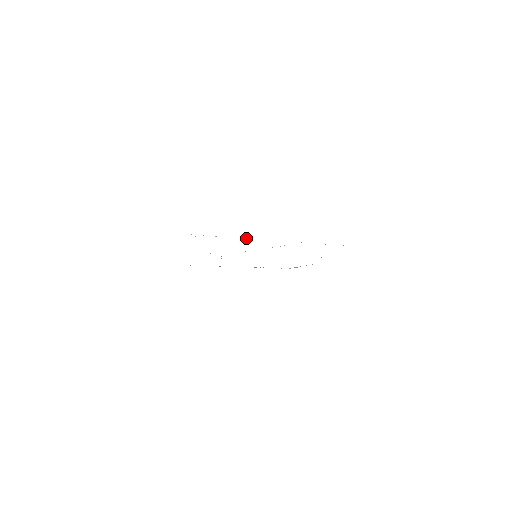
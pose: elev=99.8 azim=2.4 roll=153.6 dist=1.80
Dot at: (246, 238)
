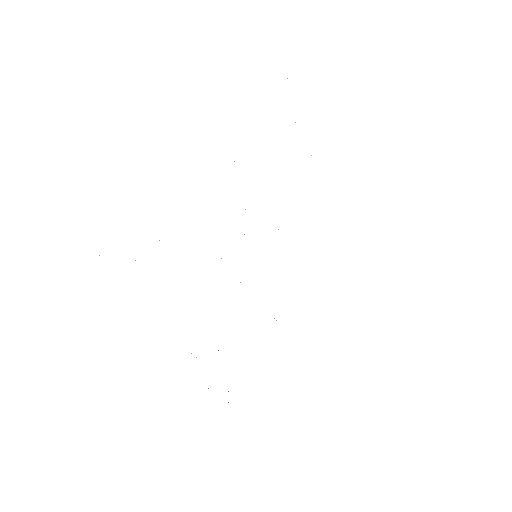
Dot at: occluded
